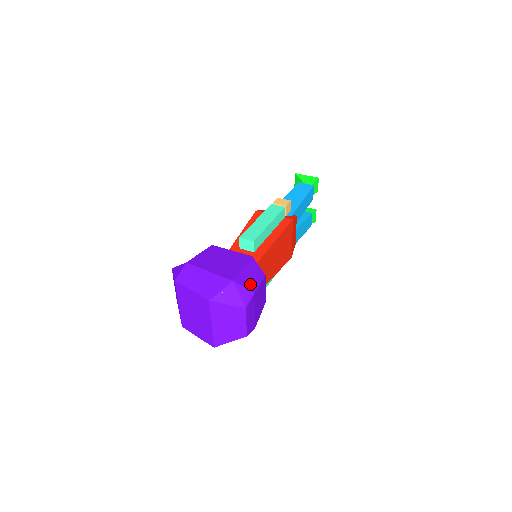
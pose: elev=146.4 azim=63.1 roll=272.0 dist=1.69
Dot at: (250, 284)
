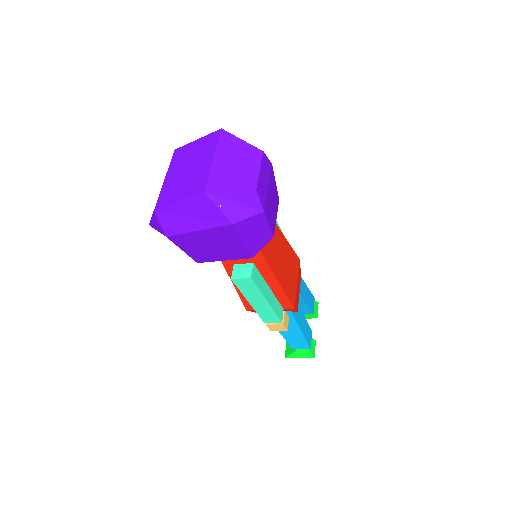
Dot at: occluded
